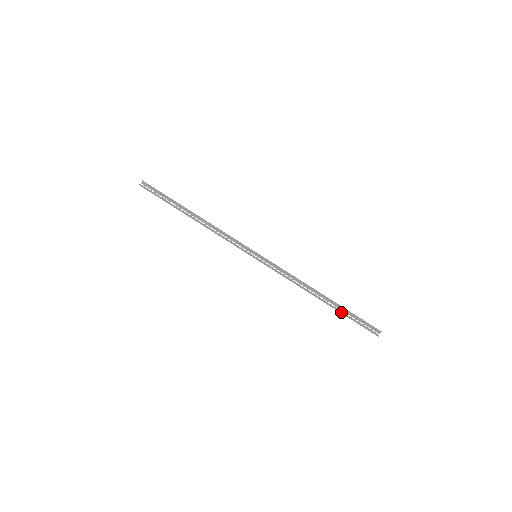
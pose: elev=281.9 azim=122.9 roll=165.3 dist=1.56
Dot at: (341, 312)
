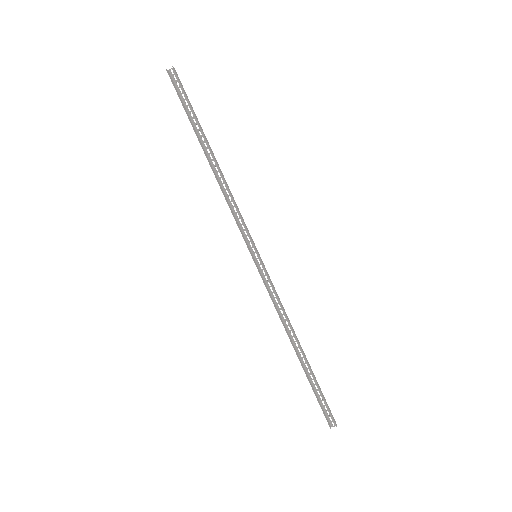
Dot at: (308, 379)
